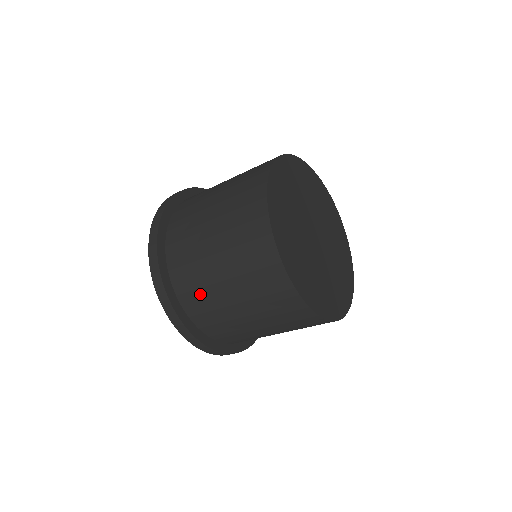
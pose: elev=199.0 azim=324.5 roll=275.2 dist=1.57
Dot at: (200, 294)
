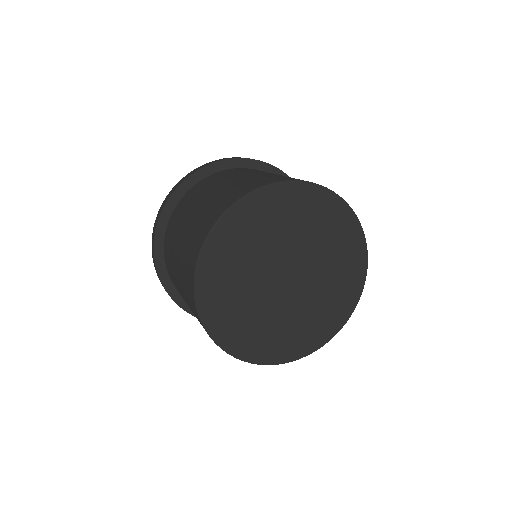
Dot at: (175, 285)
